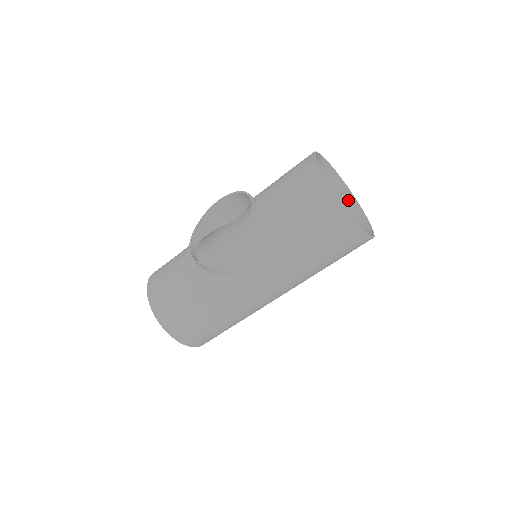
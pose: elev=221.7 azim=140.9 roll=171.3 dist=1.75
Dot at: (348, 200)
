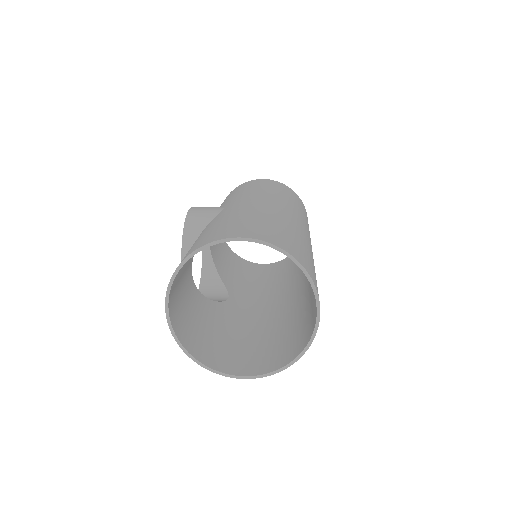
Dot at: occluded
